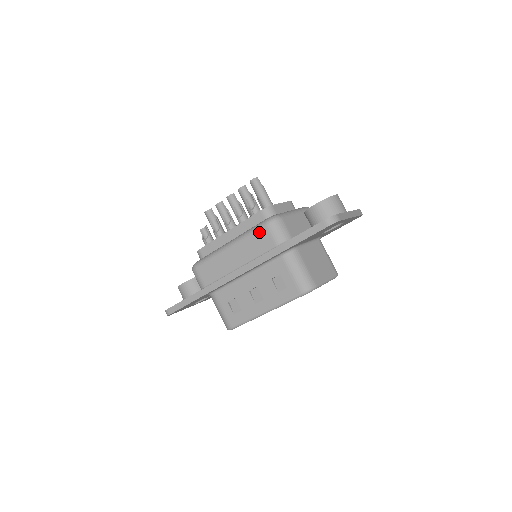
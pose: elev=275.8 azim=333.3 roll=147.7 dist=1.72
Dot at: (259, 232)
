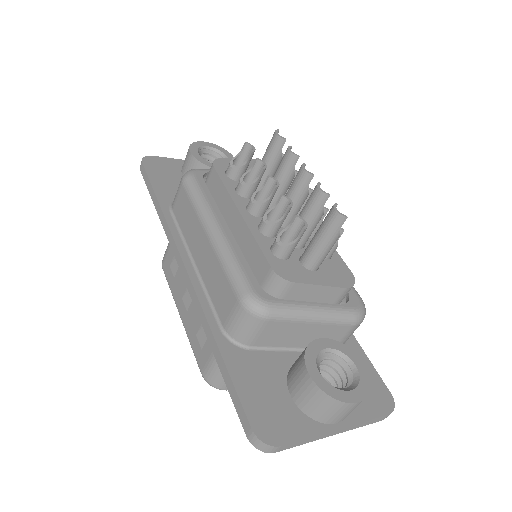
Dot at: (230, 288)
